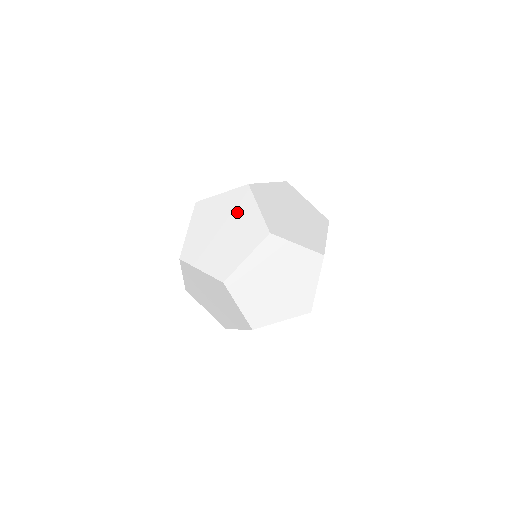
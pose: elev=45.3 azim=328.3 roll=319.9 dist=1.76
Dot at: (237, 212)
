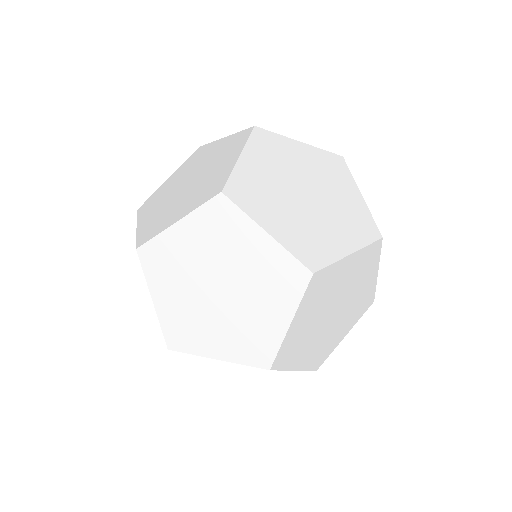
Dot at: occluded
